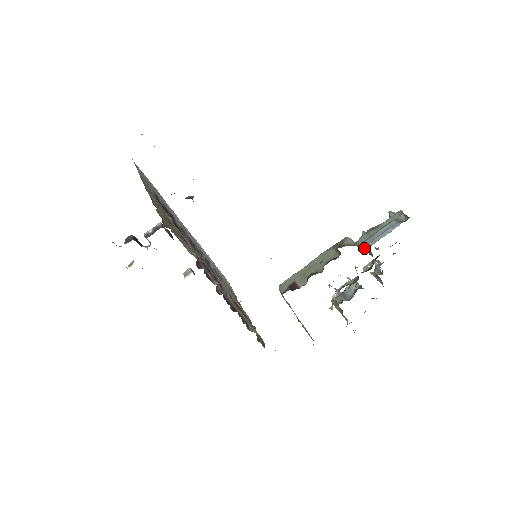
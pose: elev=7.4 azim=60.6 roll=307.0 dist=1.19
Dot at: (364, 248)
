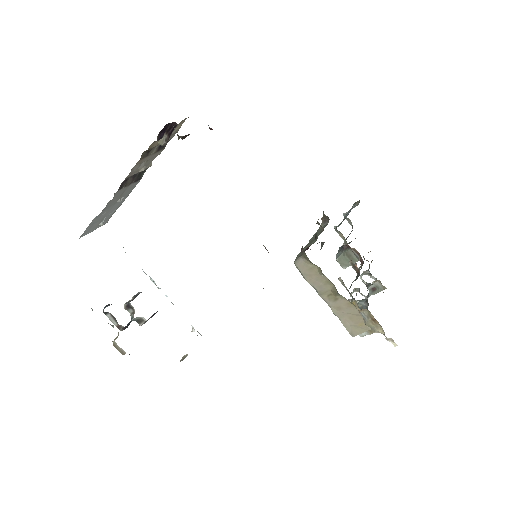
Dot at: (344, 219)
